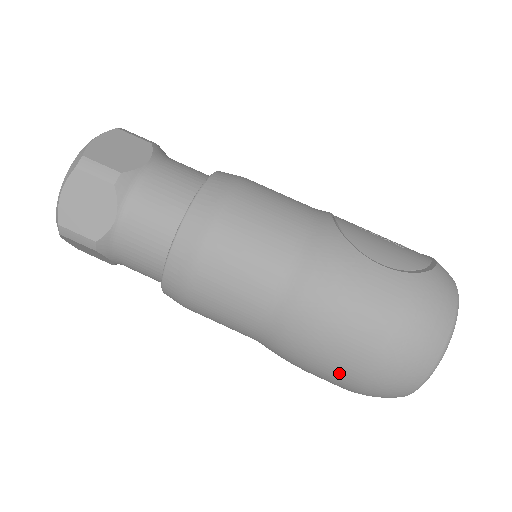
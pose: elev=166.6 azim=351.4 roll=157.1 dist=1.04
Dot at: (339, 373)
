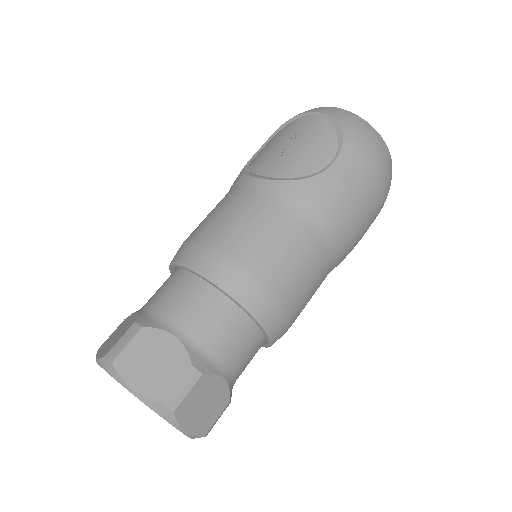
Dot at: occluded
